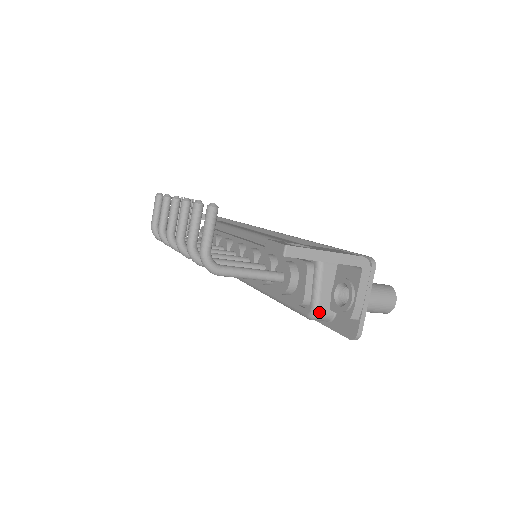
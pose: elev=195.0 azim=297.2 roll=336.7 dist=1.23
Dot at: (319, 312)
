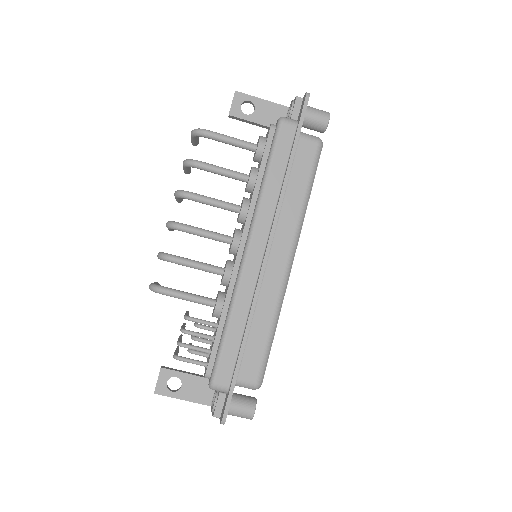
Dot at: (283, 117)
